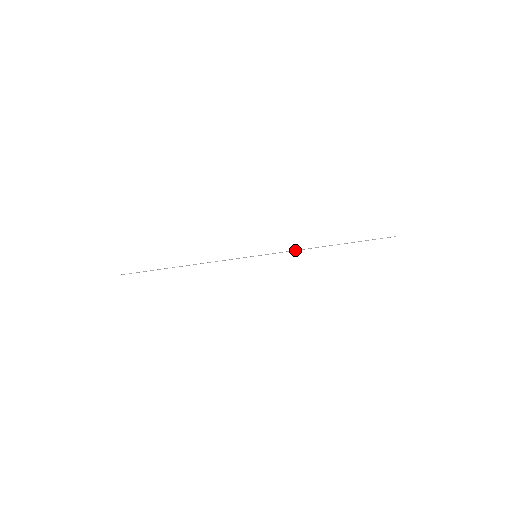
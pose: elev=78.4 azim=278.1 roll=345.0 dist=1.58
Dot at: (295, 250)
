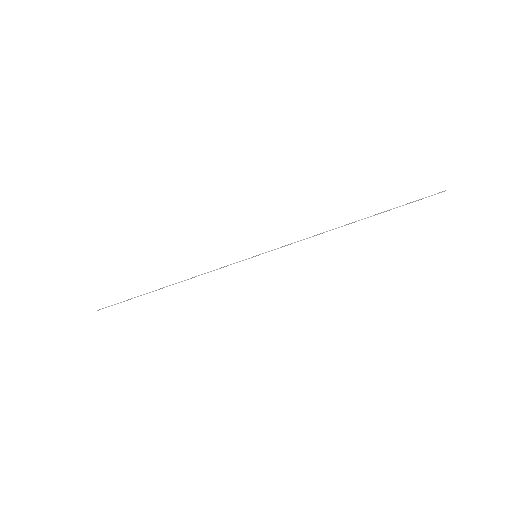
Dot at: occluded
